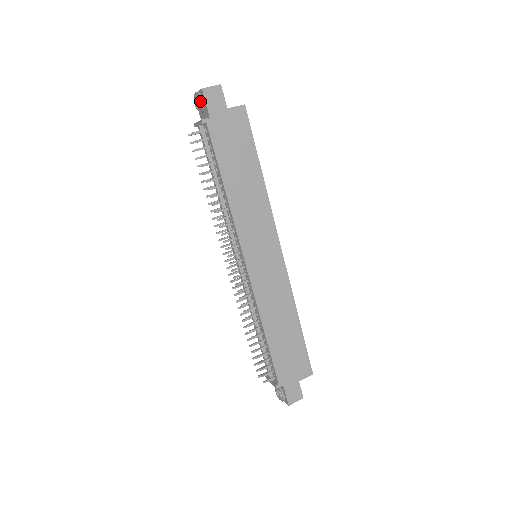
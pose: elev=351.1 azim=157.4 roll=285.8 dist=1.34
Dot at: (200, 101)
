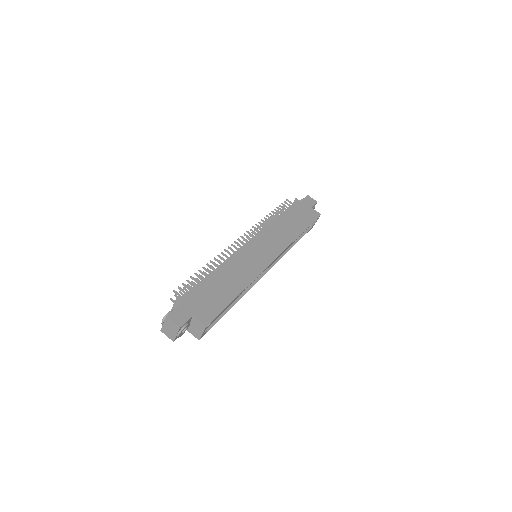
Dot at: occluded
